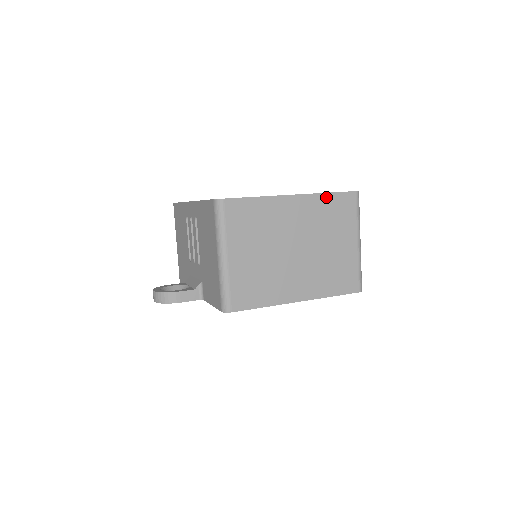
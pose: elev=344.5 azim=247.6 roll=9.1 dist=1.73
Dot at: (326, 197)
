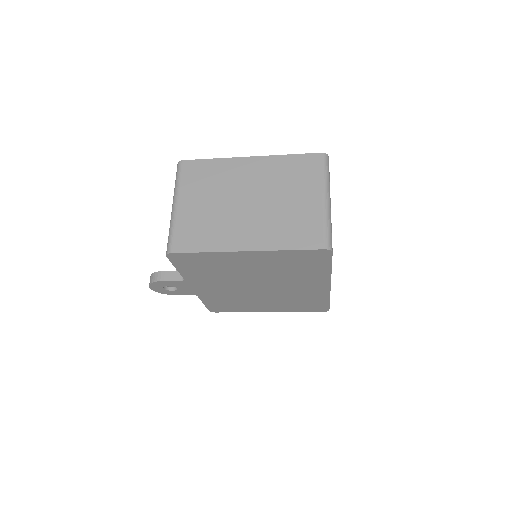
Dot at: (286, 158)
